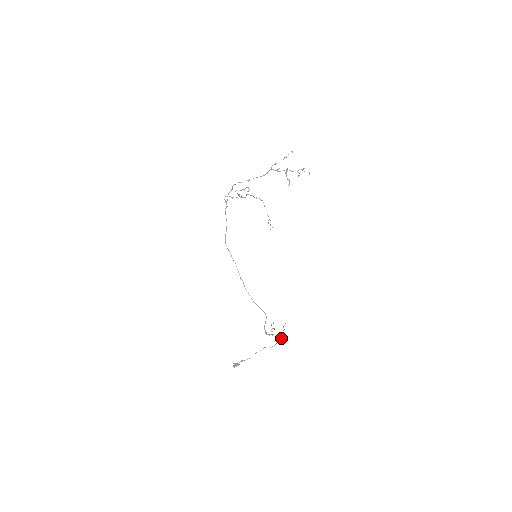
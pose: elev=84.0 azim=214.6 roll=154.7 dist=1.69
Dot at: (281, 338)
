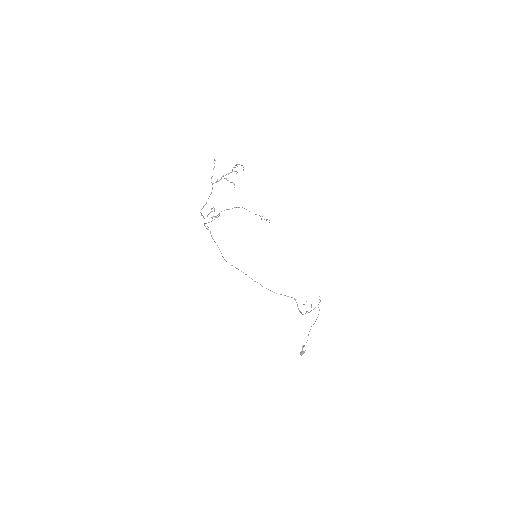
Dot at: (319, 310)
